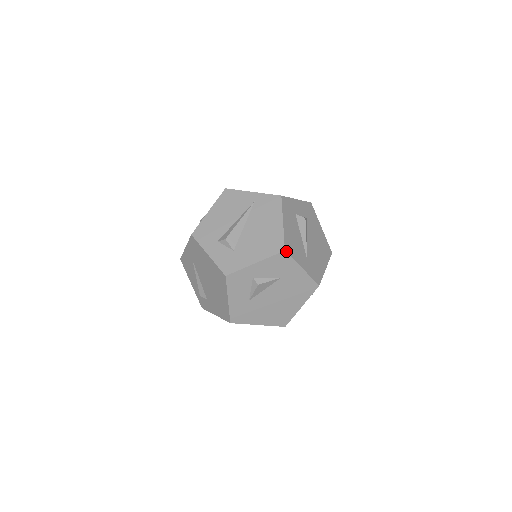
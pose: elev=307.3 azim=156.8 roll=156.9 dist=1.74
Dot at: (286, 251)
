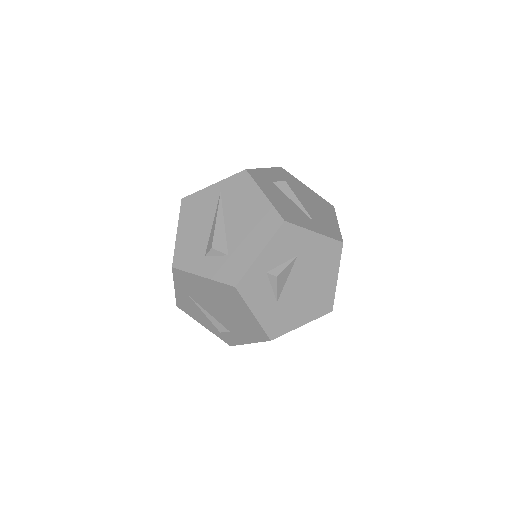
Dot at: (286, 221)
